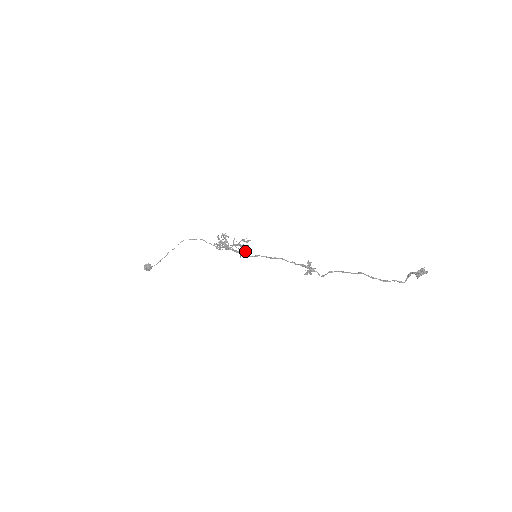
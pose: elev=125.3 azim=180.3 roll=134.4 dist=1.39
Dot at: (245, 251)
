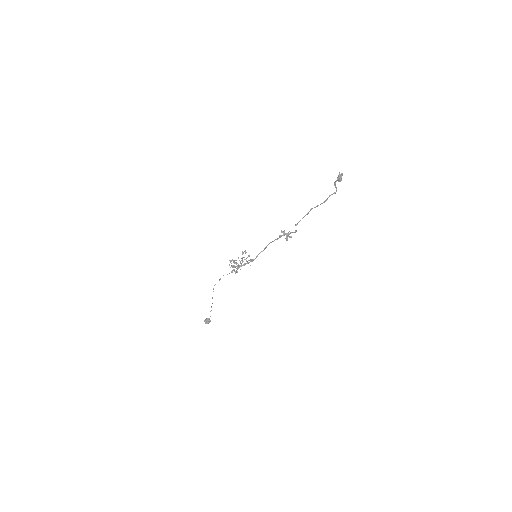
Dot at: (251, 259)
